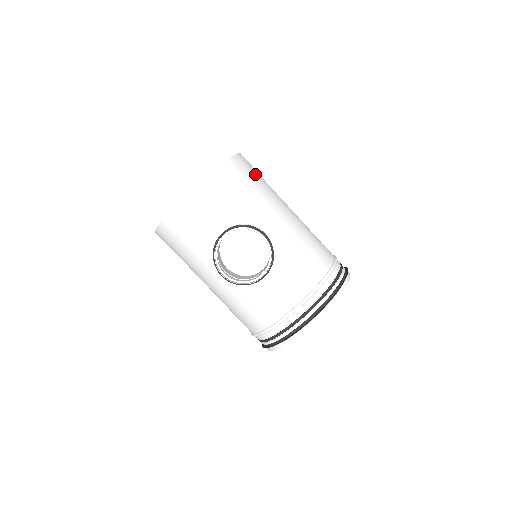
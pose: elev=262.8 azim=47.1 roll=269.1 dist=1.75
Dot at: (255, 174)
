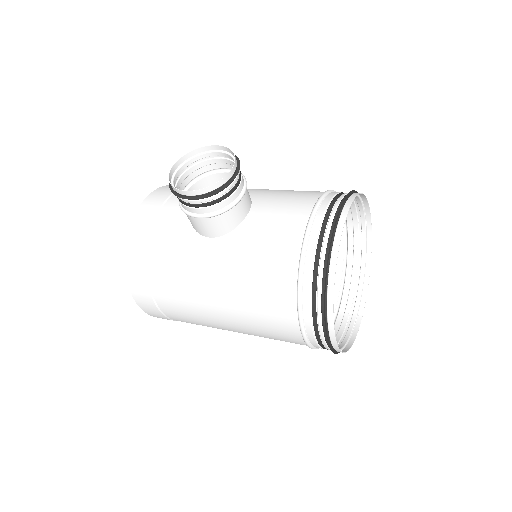
Dot at: occluded
